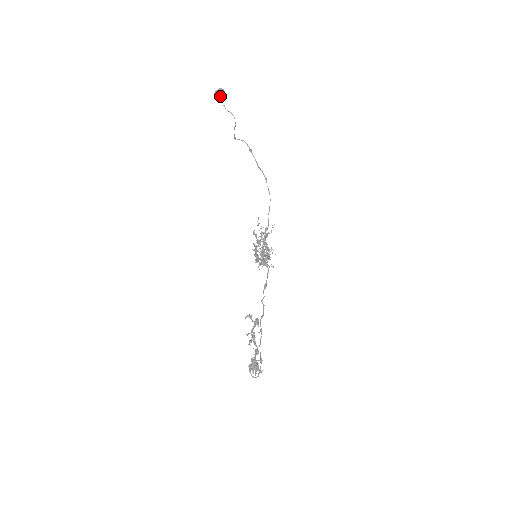
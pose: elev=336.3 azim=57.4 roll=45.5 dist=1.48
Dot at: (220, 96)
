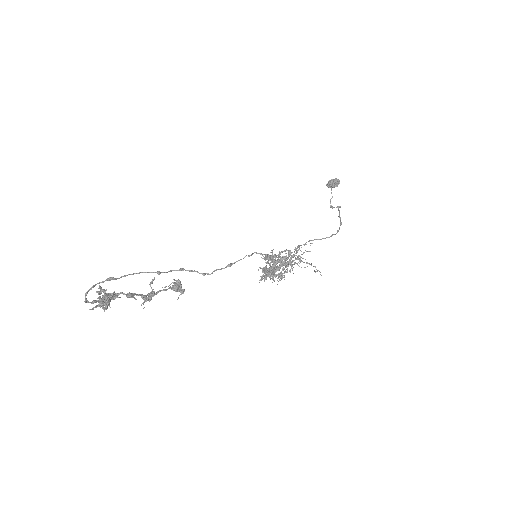
Dot at: (330, 180)
